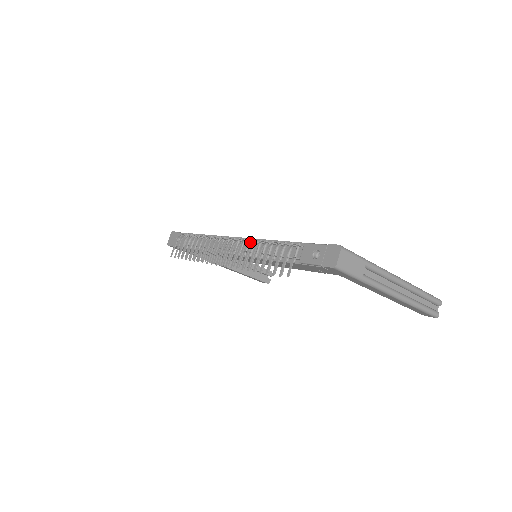
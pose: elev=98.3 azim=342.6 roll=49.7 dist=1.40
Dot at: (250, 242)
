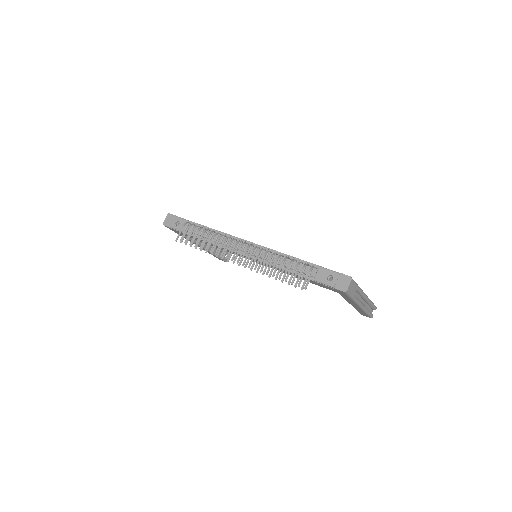
Dot at: (263, 250)
